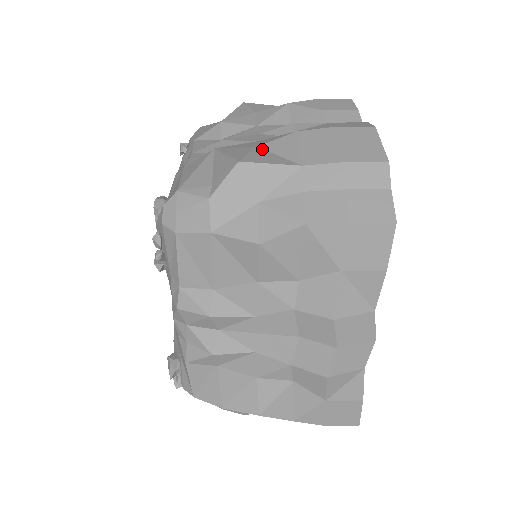
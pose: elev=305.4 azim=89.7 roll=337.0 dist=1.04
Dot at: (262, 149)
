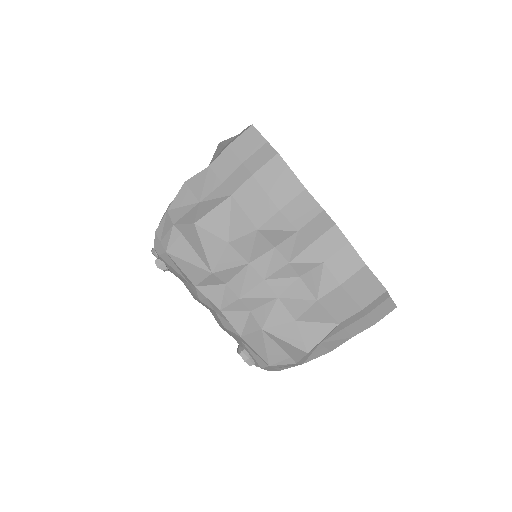
Dot at: (302, 322)
